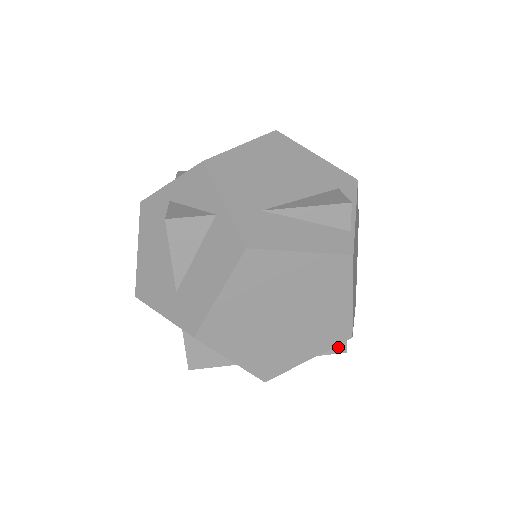
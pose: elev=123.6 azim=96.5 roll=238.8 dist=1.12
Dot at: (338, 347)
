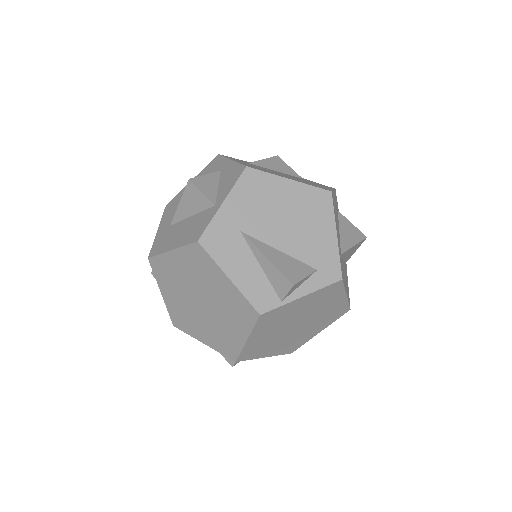
Dot at: occluded
